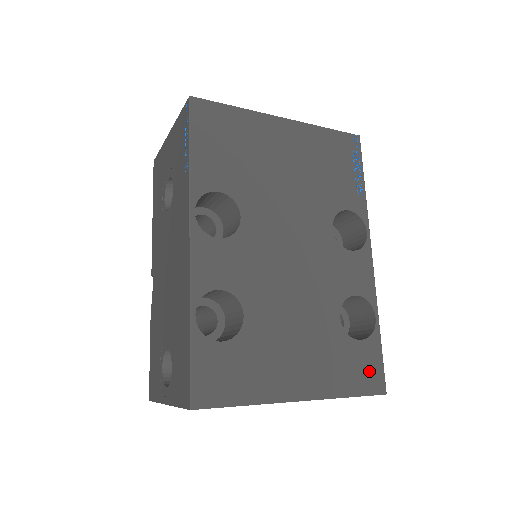
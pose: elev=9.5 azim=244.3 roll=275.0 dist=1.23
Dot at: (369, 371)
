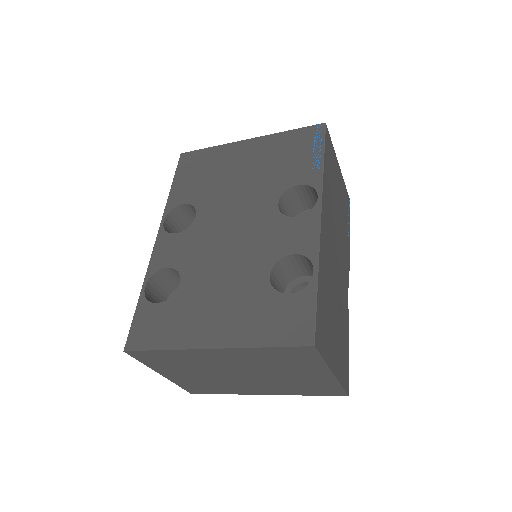
Dot at: (294, 322)
